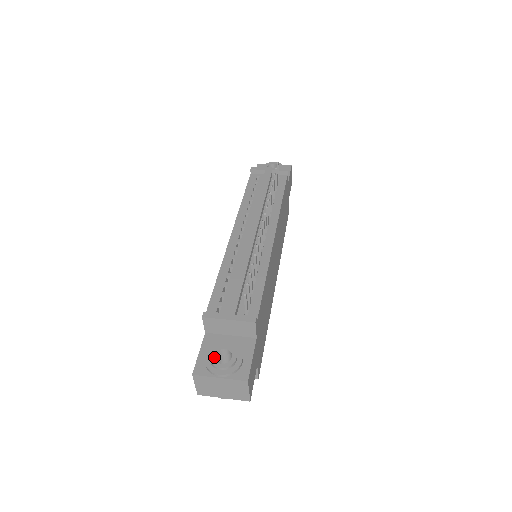
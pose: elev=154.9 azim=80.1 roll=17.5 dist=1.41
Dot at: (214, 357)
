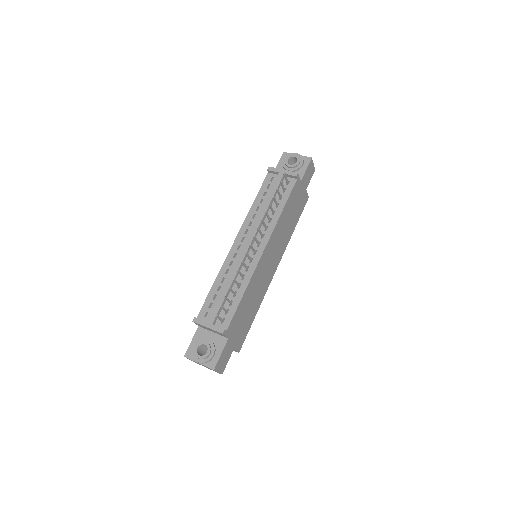
Dot at: (197, 349)
